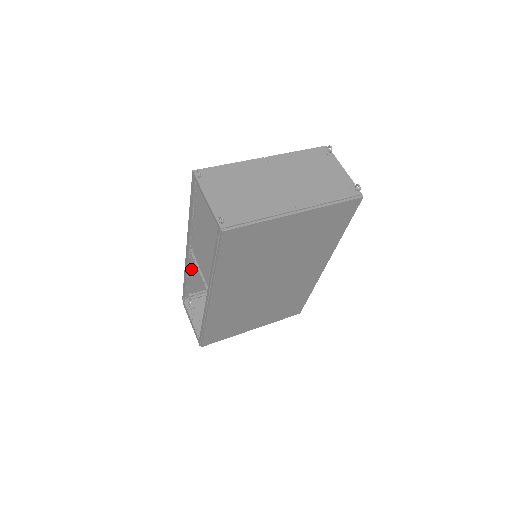
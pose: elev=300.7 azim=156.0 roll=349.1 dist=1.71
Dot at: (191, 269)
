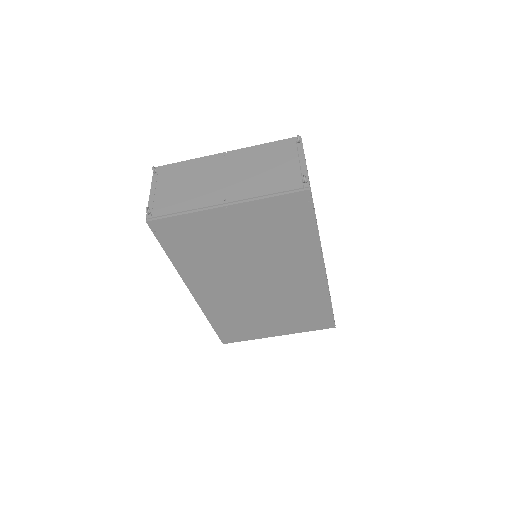
Dot at: occluded
